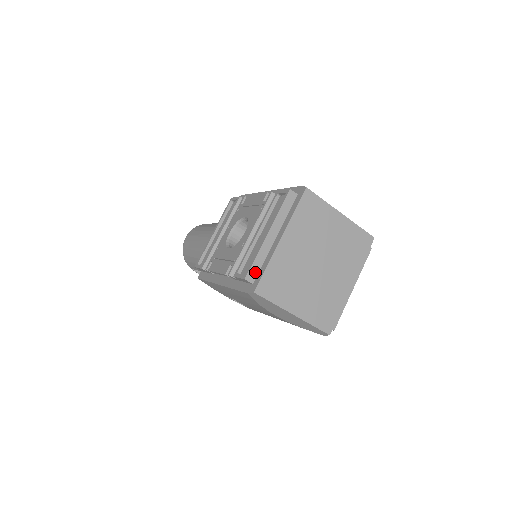
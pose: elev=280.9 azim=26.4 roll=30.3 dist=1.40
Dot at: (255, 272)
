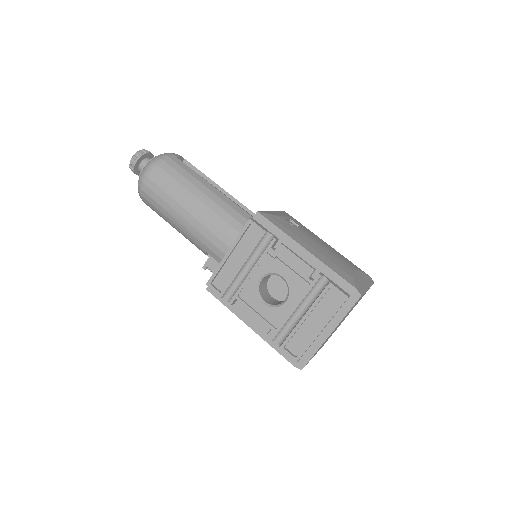
Dot at: (303, 354)
